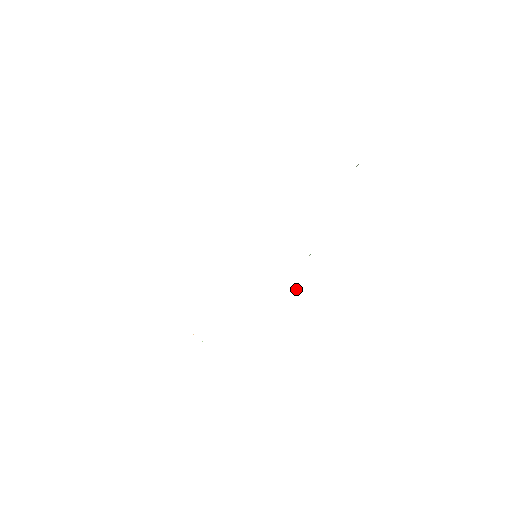
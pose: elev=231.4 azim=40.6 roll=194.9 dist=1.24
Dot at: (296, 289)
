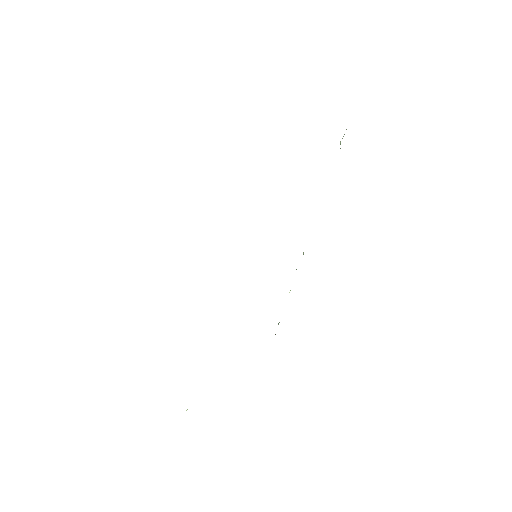
Dot at: occluded
